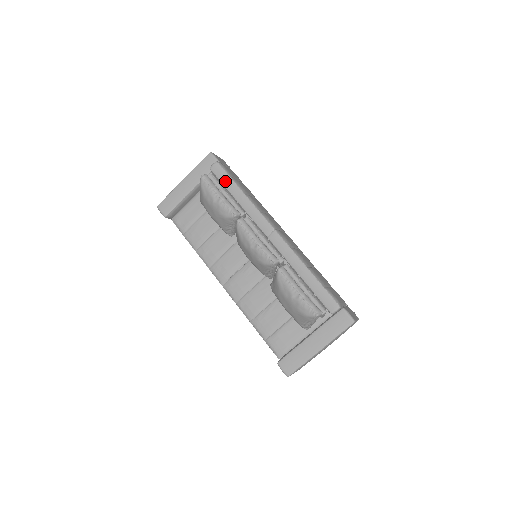
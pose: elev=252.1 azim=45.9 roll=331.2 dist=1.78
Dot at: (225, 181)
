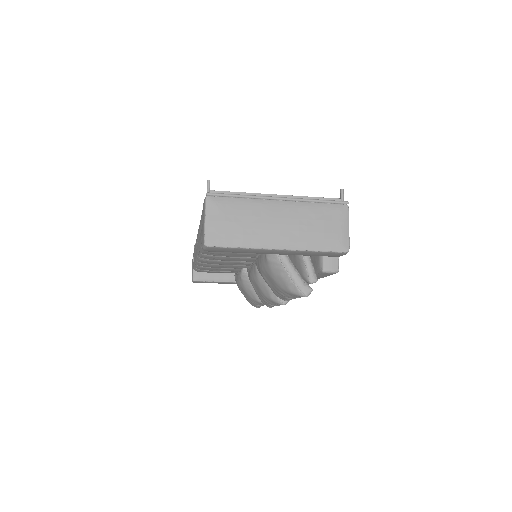
Dot at: (318, 277)
